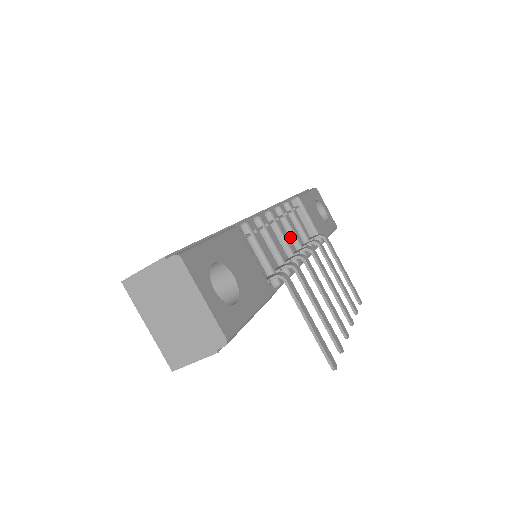
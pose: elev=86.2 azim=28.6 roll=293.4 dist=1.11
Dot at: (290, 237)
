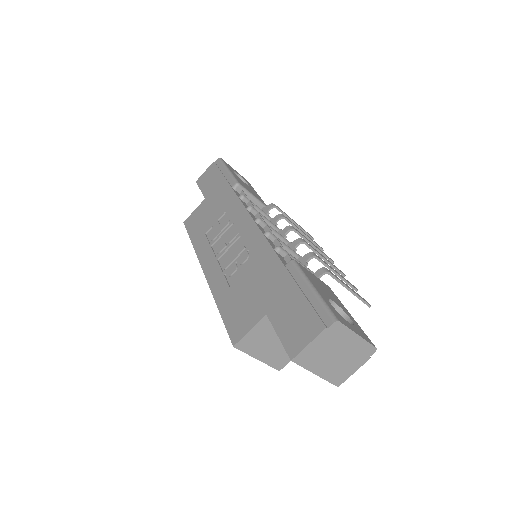
Dot at: occluded
